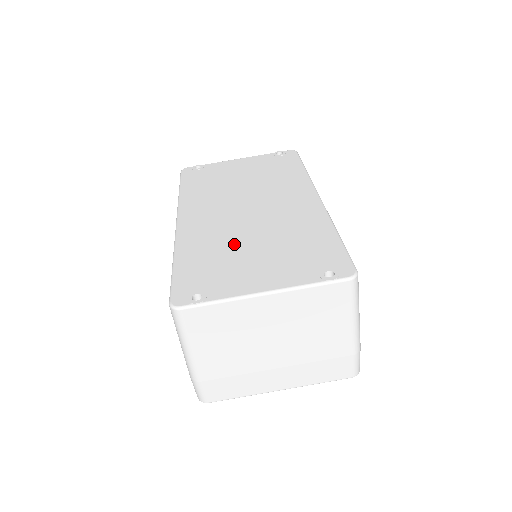
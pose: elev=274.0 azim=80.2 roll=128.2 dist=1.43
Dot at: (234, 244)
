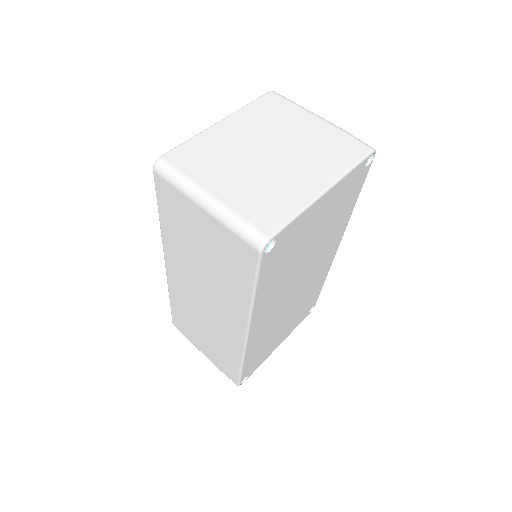
Dot at: occluded
